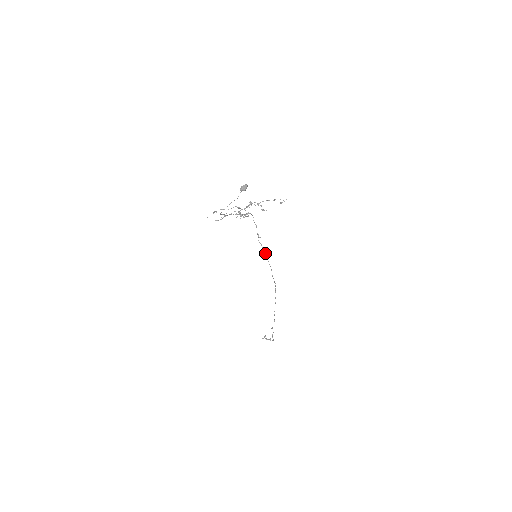
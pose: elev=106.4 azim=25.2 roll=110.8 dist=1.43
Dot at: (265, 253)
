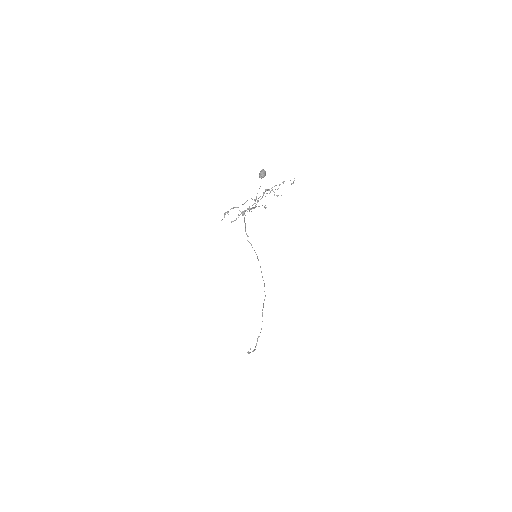
Dot at: (255, 252)
